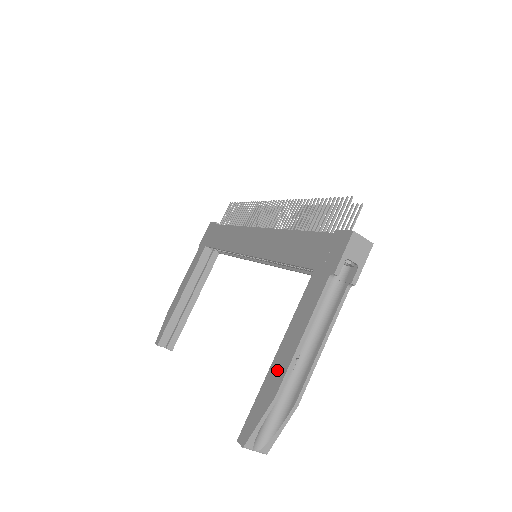
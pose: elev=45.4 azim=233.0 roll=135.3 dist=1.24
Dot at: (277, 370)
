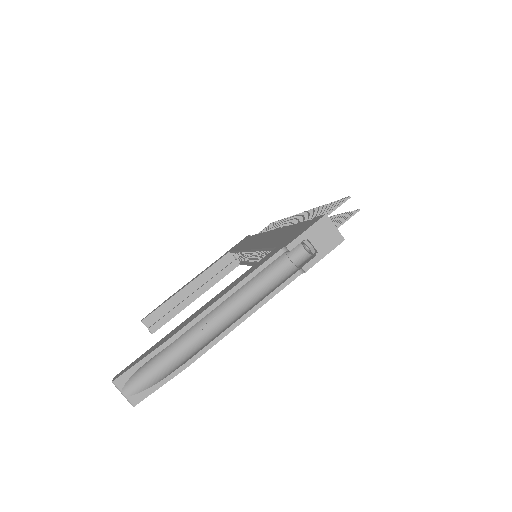
Dot at: (186, 321)
